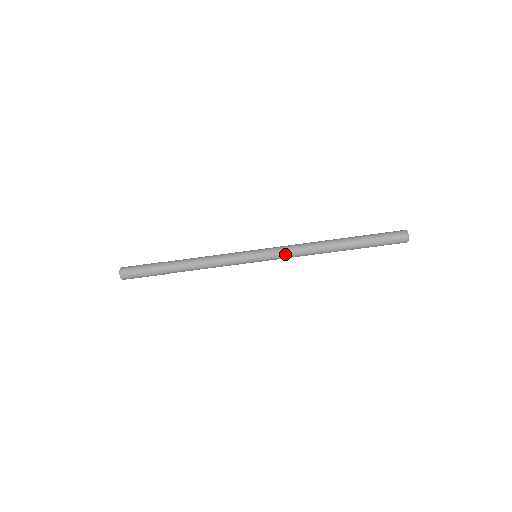
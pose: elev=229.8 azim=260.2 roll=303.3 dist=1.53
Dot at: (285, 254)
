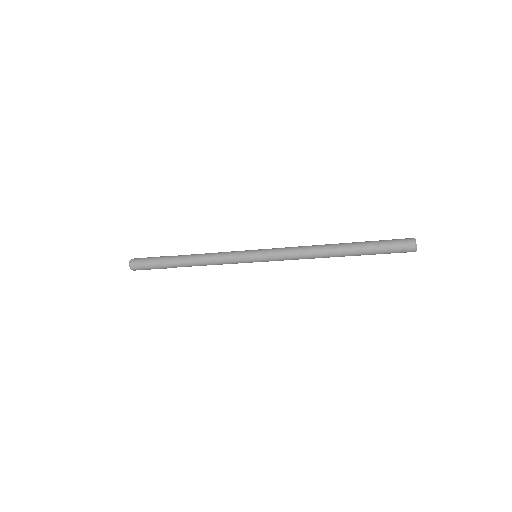
Dot at: (283, 255)
